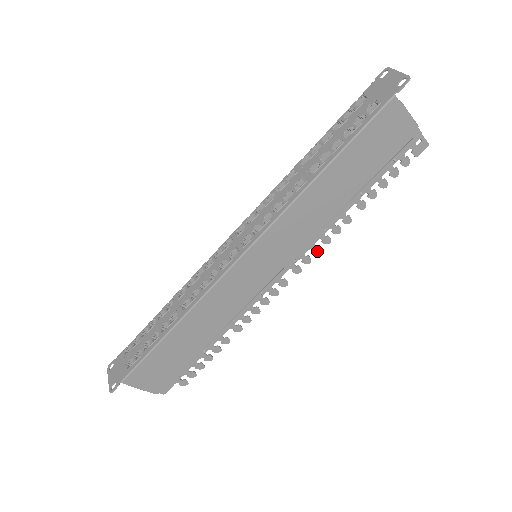
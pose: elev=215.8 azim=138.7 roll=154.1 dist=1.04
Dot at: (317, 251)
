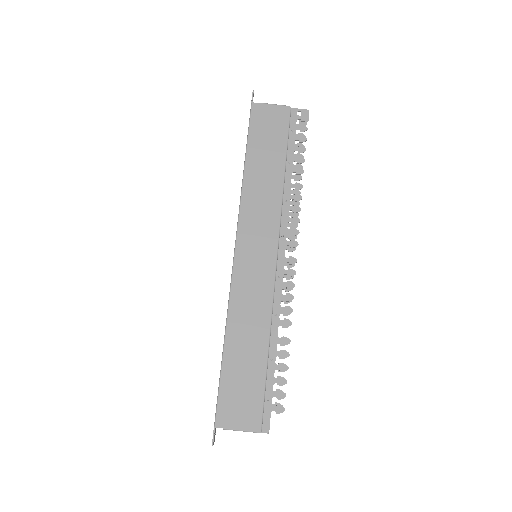
Dot at: (296, 221)
